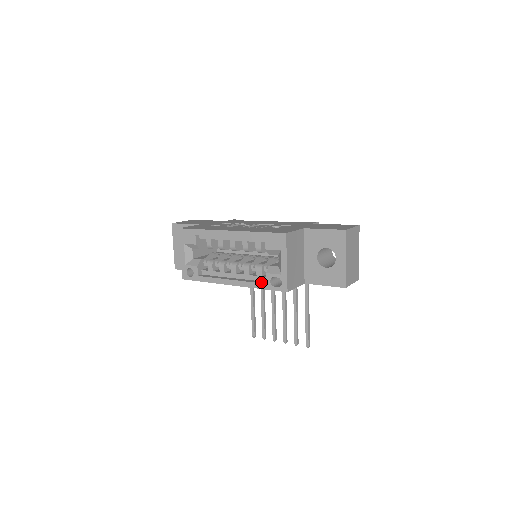
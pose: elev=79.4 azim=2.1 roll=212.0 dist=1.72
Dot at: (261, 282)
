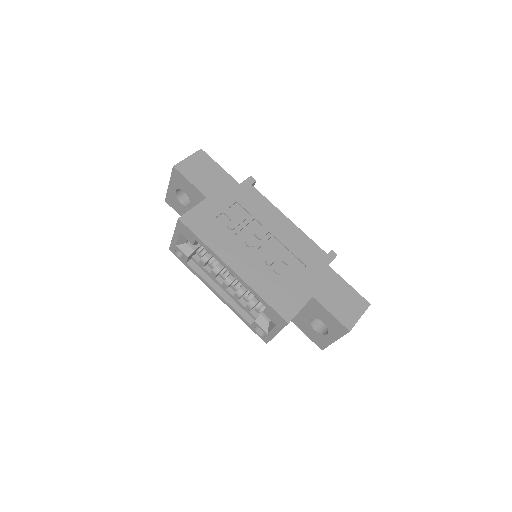
Dot at: (247, 317)
